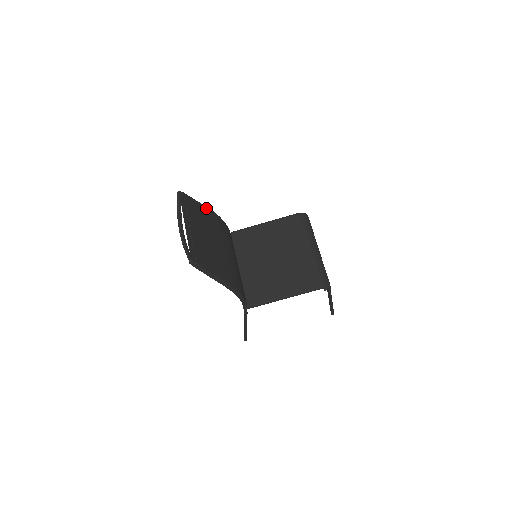
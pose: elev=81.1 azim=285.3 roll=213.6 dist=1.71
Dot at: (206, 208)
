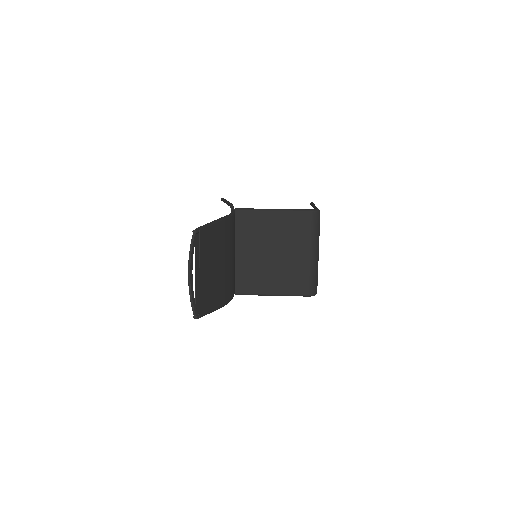
Dot at: (218, 224)
